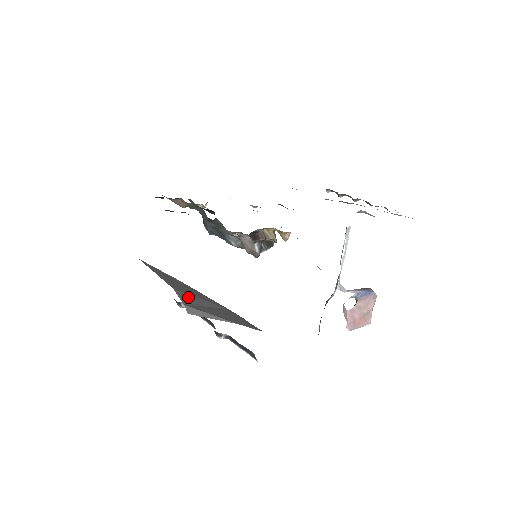
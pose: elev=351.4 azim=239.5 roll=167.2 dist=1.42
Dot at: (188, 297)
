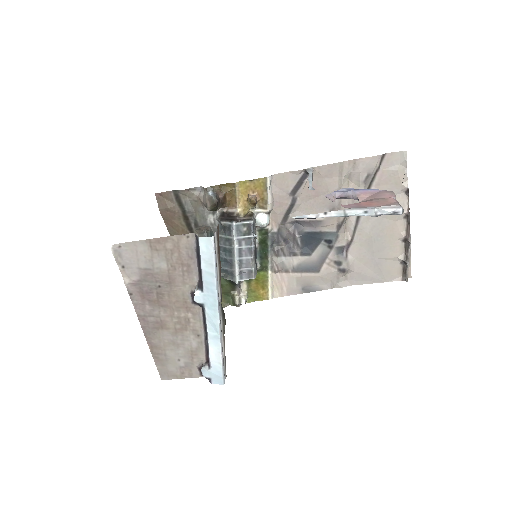
Dot at: occluded
